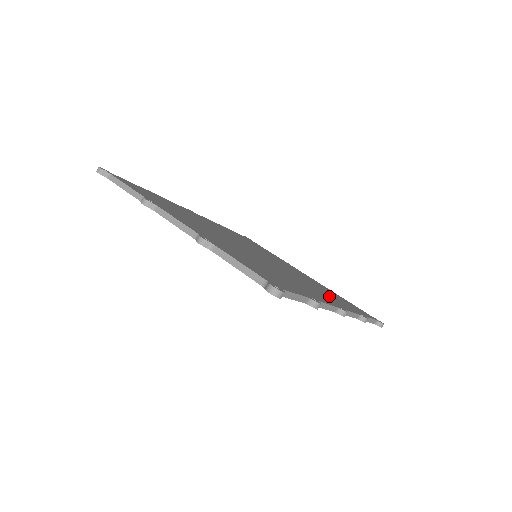
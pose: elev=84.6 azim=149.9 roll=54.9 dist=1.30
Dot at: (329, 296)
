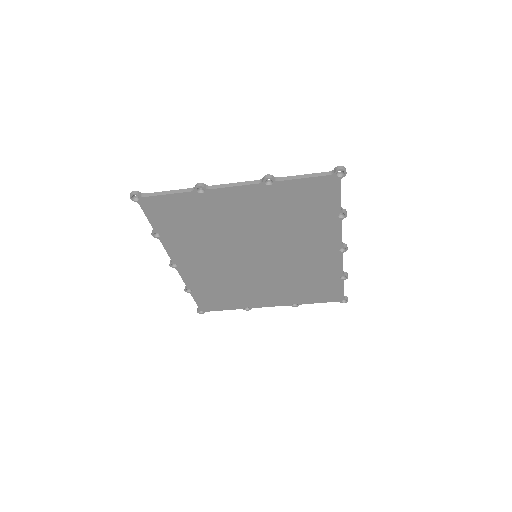
Dot at: occluded
